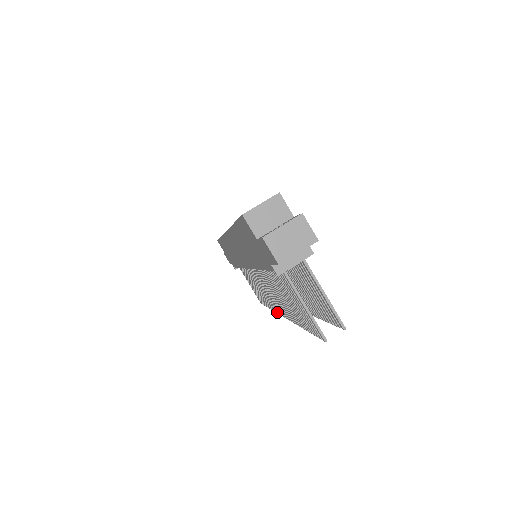
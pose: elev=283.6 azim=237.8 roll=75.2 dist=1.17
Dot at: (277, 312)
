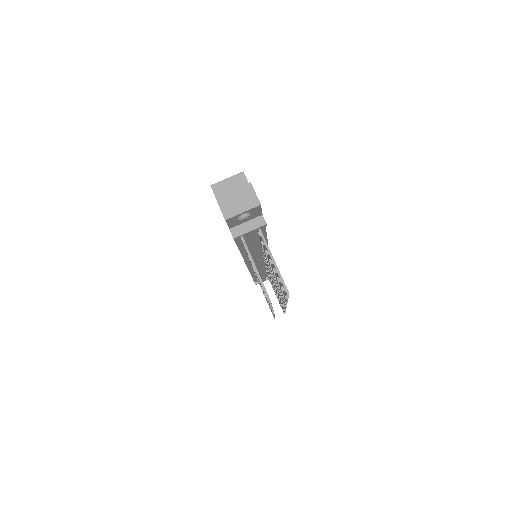
Dot at: occluded
